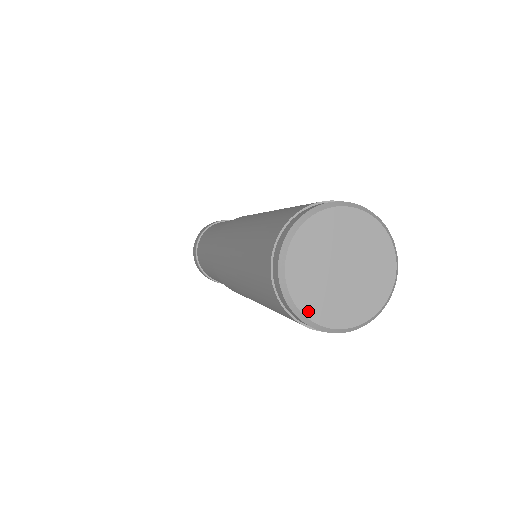
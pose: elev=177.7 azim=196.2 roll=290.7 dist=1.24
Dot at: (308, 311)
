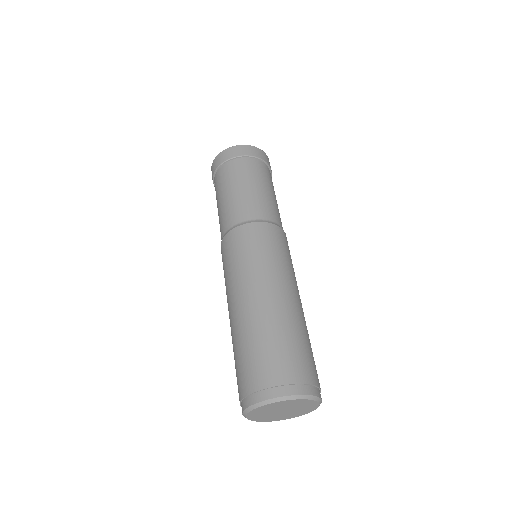
Dot at: (270, 421)
